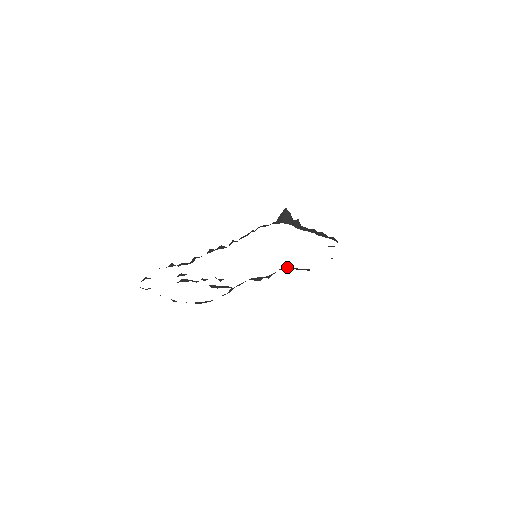
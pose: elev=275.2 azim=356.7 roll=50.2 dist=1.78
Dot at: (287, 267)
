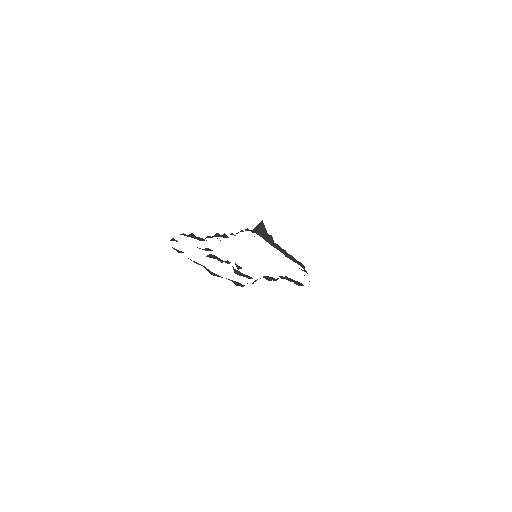
Dot at: (286, 276)
